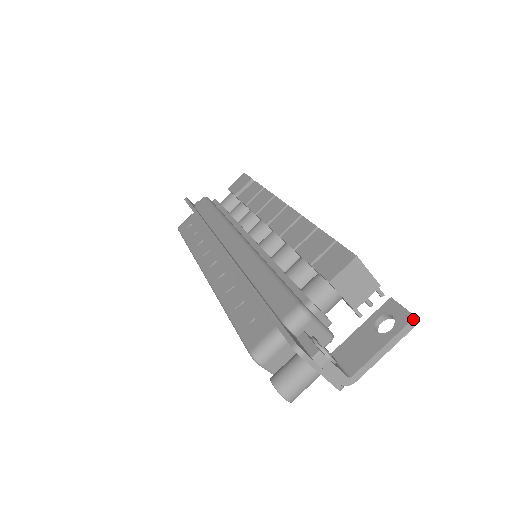
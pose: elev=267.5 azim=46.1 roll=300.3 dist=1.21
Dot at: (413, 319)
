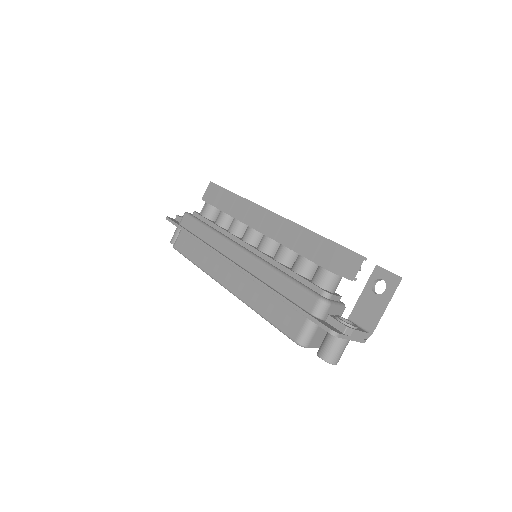
Dot at: (398, 278)
